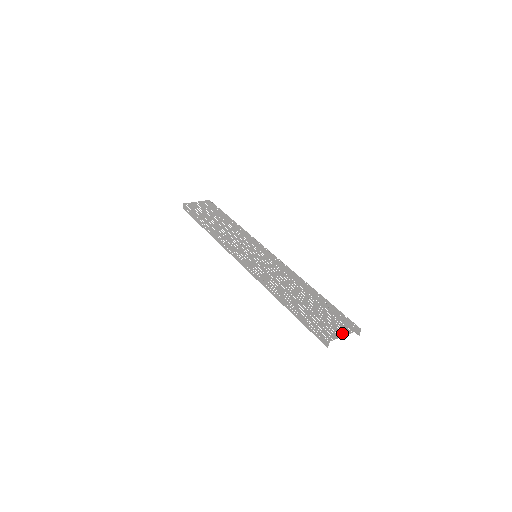
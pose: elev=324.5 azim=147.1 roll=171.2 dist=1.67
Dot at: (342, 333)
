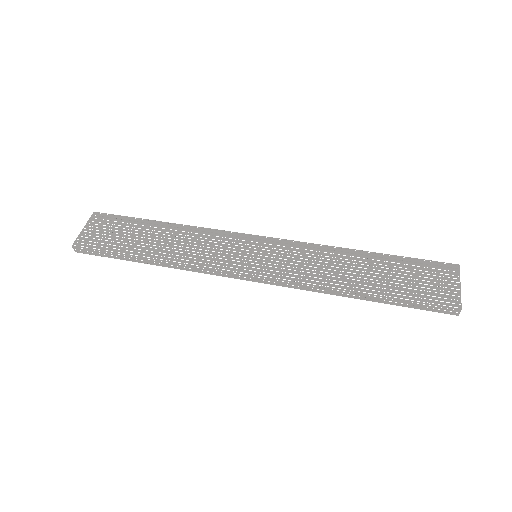
Dot at: (455, 287)
